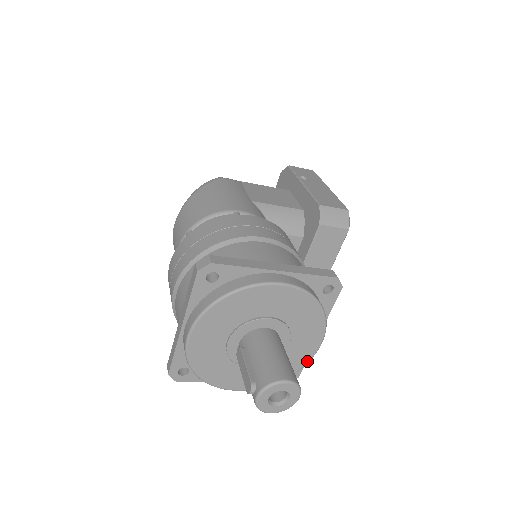
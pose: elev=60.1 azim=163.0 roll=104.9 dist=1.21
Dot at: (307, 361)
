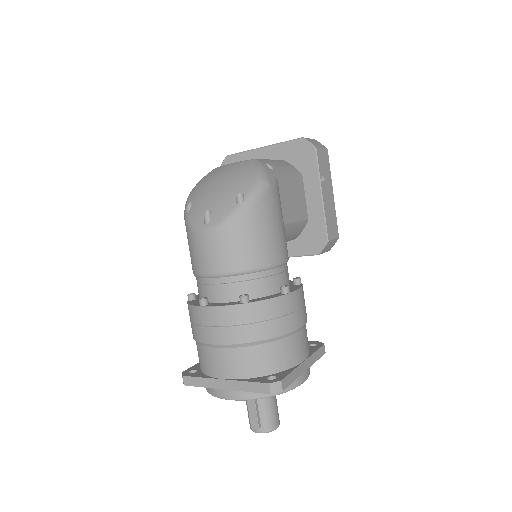
Dot at: occluded
